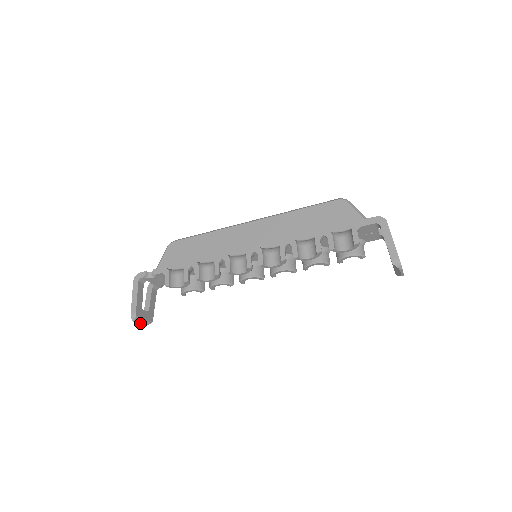
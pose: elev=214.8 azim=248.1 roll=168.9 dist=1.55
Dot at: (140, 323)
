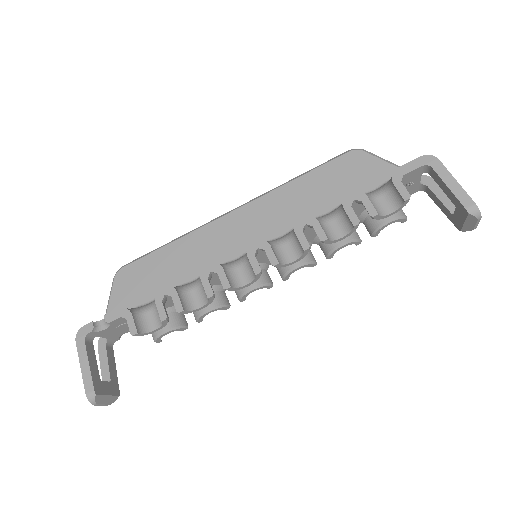
Dot at: (103, 403)
